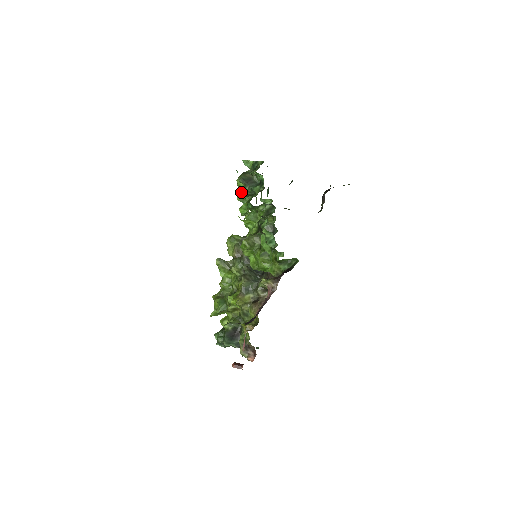
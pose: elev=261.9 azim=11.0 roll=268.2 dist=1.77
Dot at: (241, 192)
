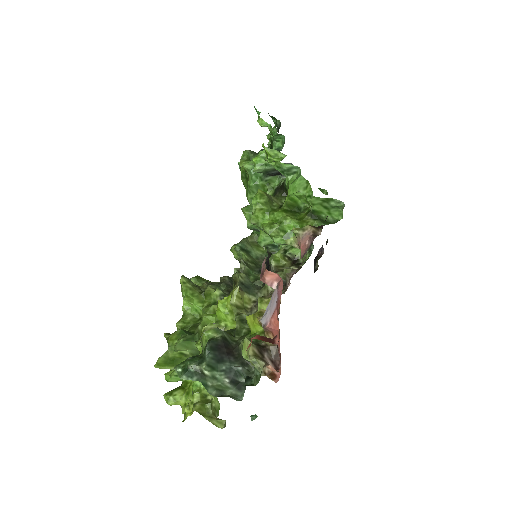
Dot at: (249, 160)
